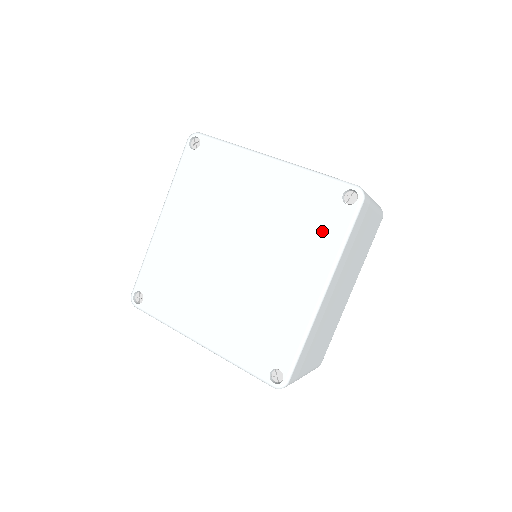
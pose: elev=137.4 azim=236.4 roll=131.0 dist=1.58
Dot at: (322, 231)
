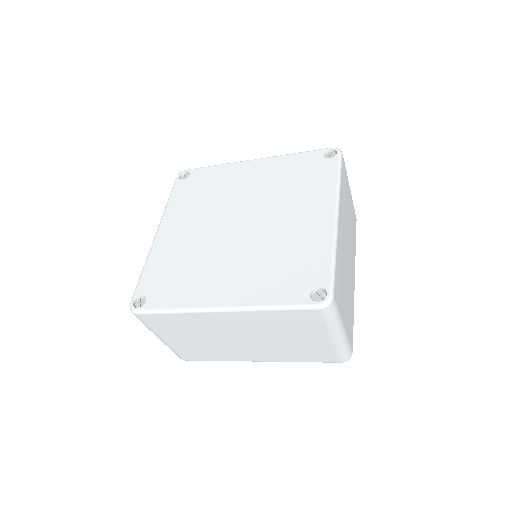
Dot at: (317, 179)
